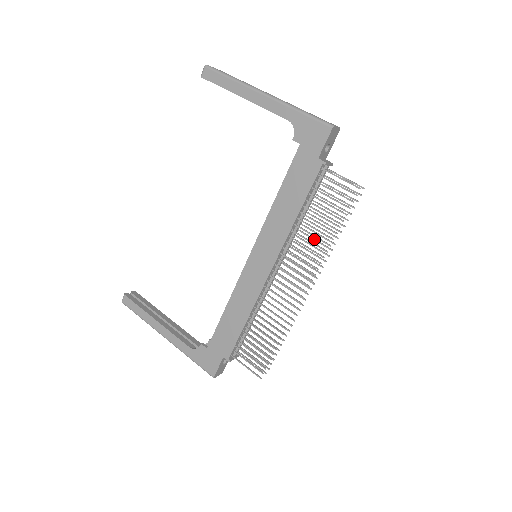
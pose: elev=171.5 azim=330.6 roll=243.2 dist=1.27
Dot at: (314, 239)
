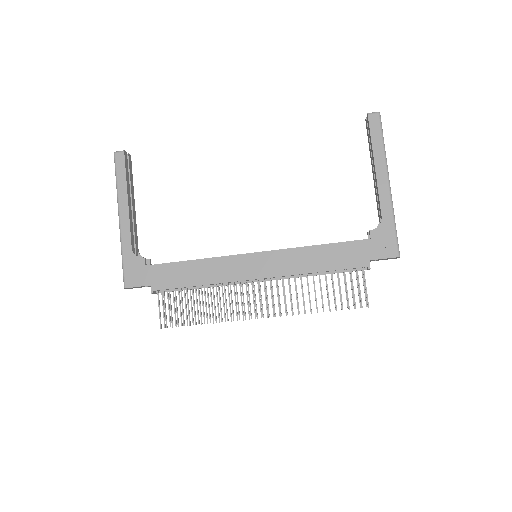
Dot at: (303, 294)
